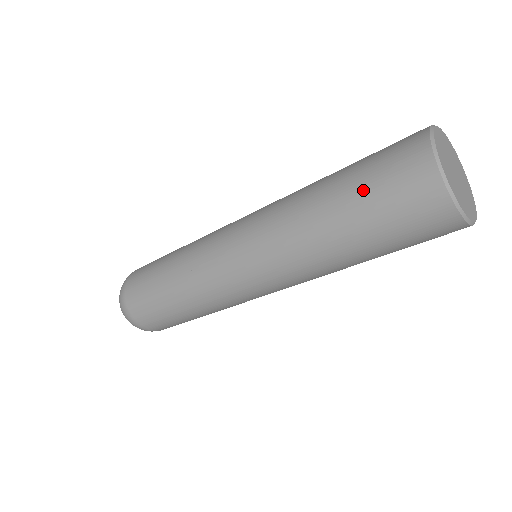
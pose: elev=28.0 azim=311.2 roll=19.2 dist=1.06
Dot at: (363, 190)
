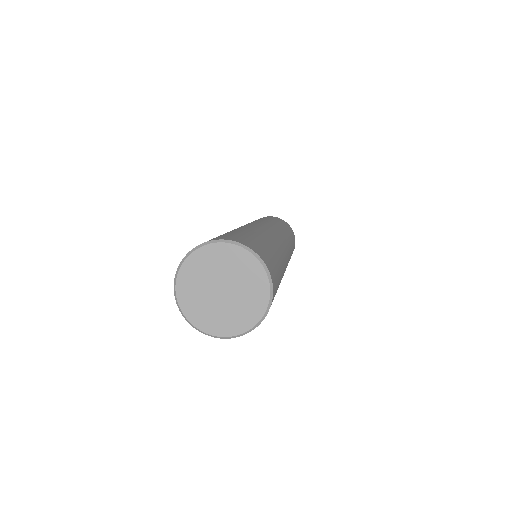
Dot at: occluded
